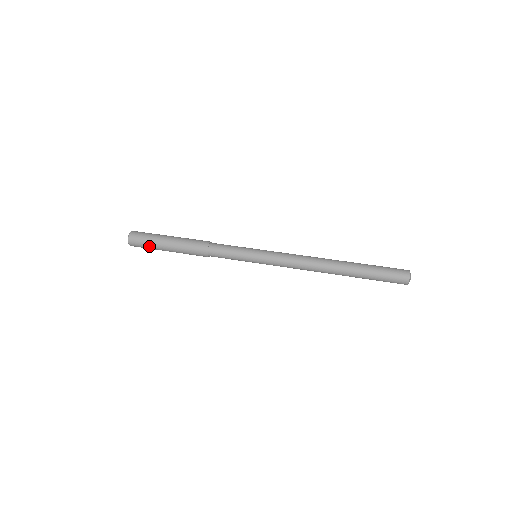
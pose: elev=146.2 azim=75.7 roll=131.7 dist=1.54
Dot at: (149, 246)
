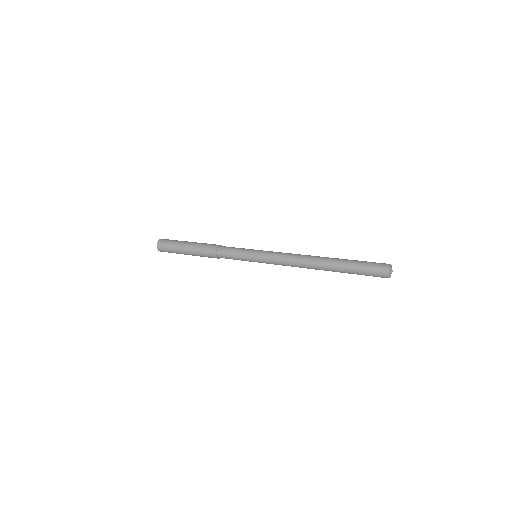
Dot at: (172, 244)
